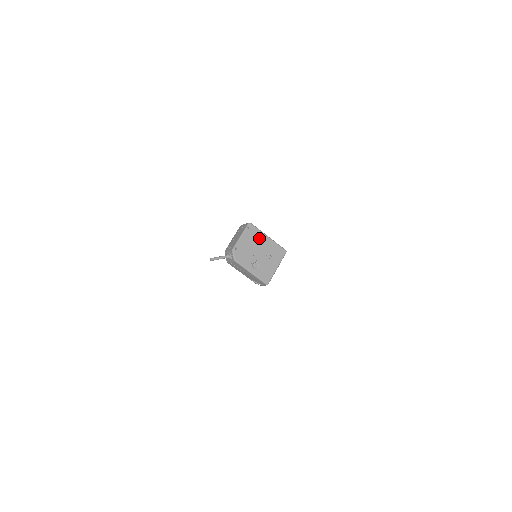
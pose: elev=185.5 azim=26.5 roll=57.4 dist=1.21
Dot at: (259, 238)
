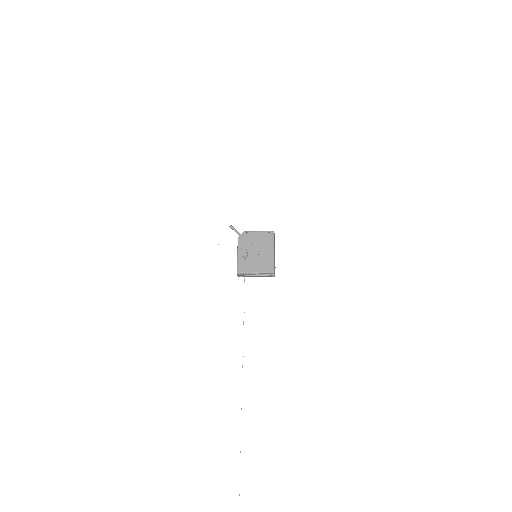
Dot at: (267, 245)
